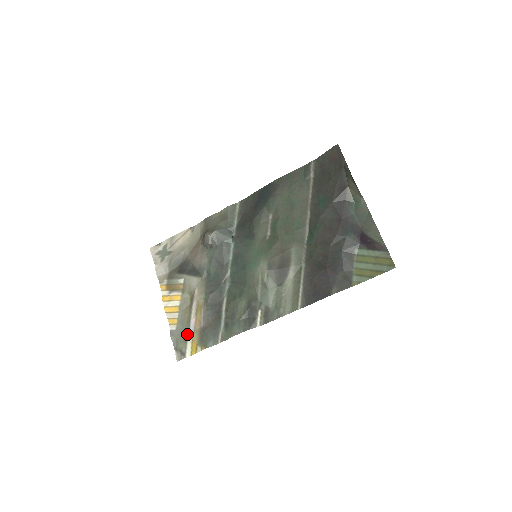
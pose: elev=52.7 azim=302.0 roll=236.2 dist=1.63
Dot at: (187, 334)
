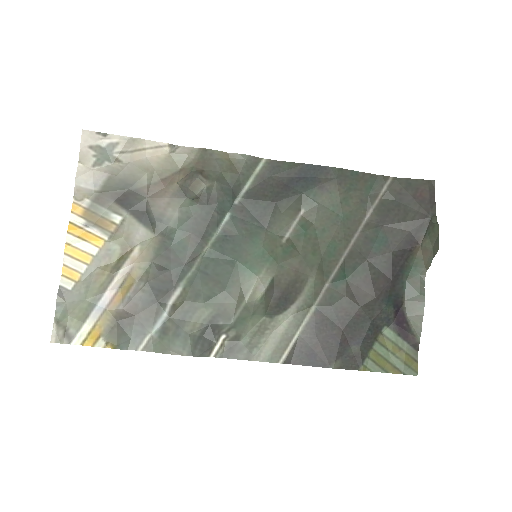
Dot at: (90, 309)
